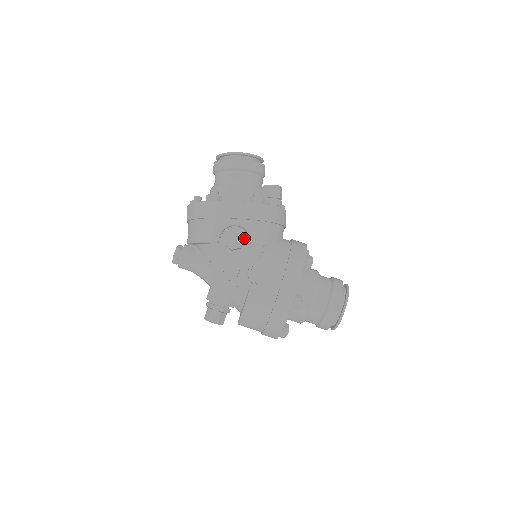
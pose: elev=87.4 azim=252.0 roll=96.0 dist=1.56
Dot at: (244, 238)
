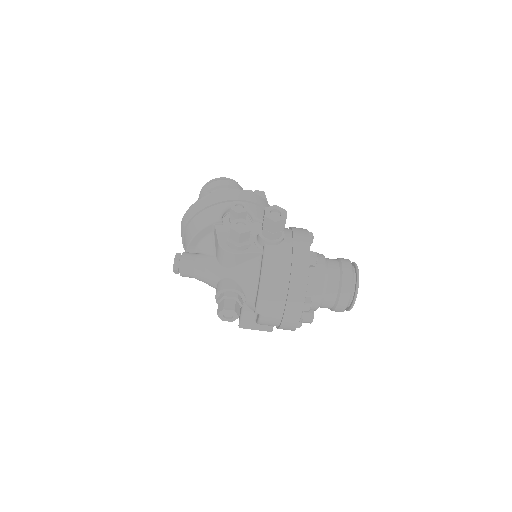
Dot at: occluded
